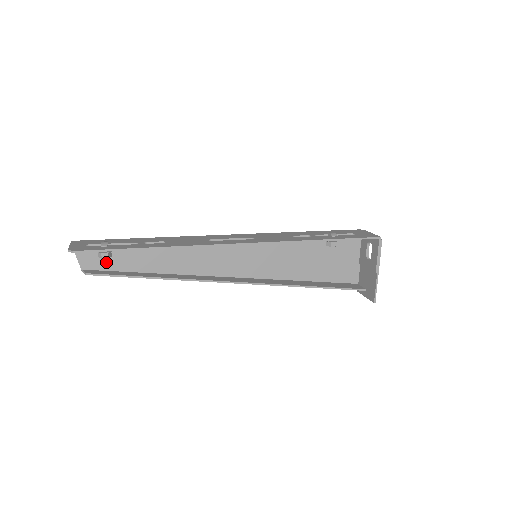
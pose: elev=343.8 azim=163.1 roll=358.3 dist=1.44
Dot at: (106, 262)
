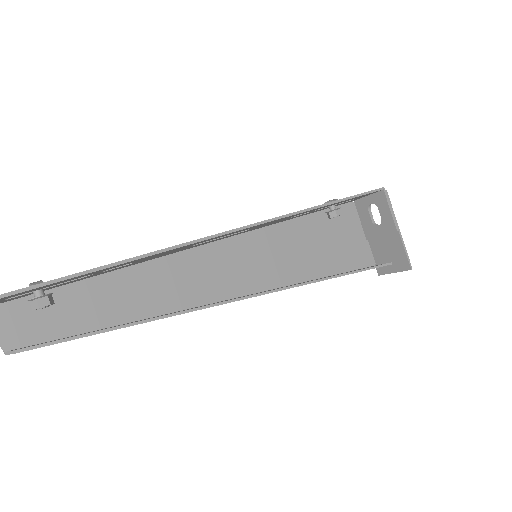
Dot at: (45, 327)
